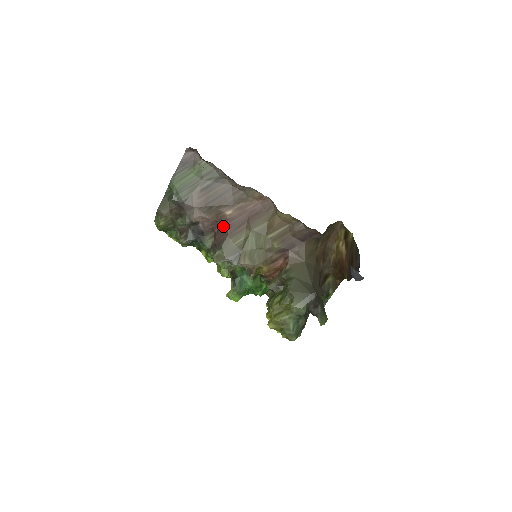
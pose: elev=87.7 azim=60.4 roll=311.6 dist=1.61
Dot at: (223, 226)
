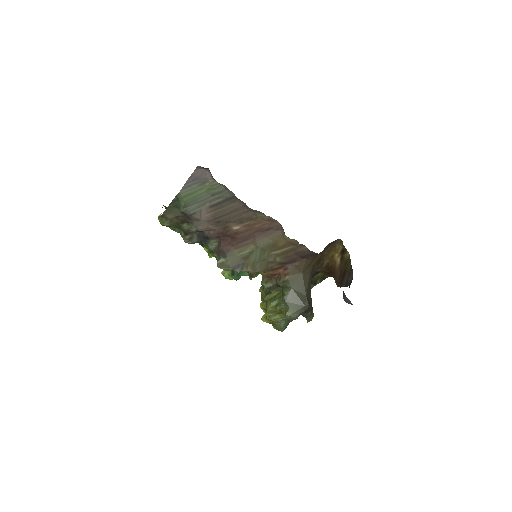
Dot at: (229, 237)
